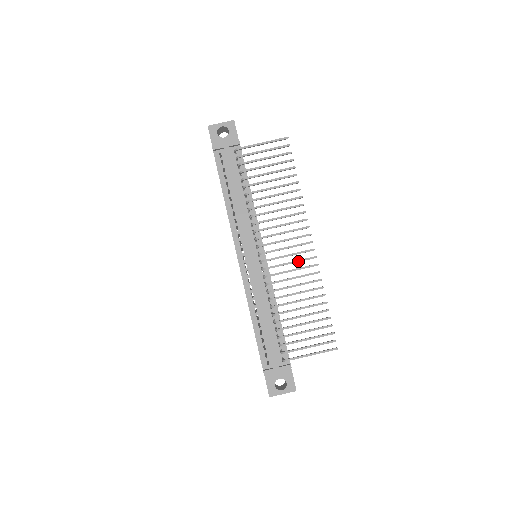
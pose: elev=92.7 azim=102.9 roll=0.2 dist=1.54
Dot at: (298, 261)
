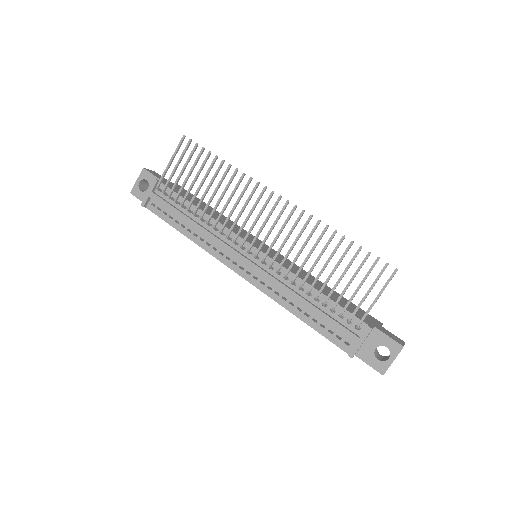
Dot at: (284, 225)
